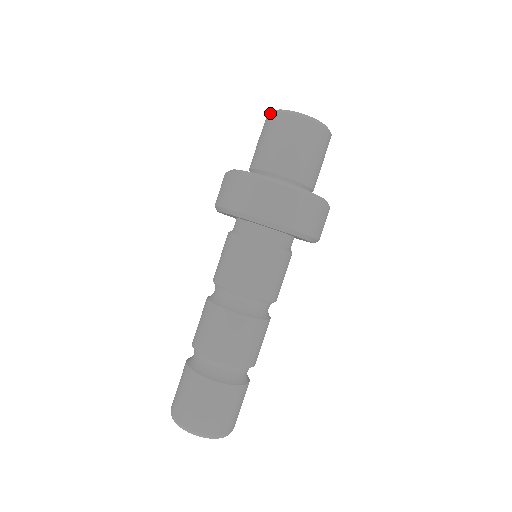
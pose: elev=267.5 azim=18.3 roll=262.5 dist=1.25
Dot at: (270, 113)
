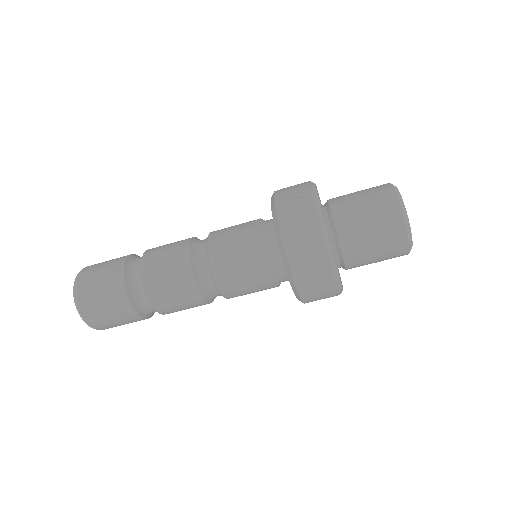
Dot at: (403, 218)
